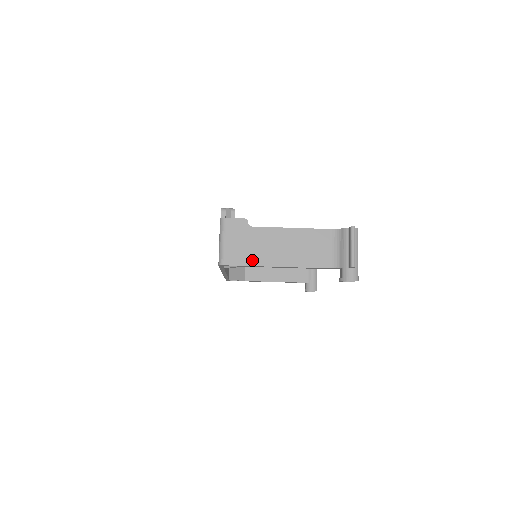
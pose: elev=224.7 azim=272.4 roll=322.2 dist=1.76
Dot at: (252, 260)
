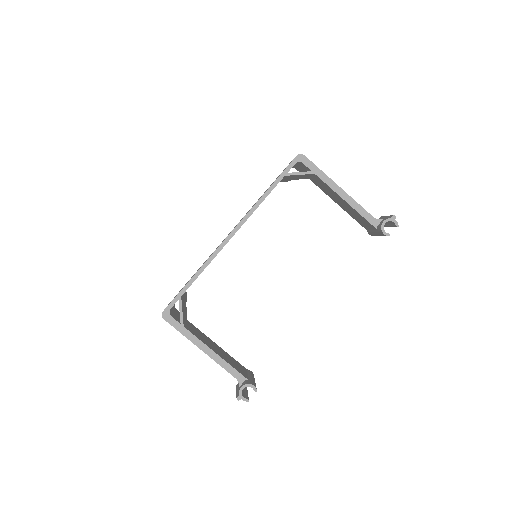
Dot at: (321, 172)
